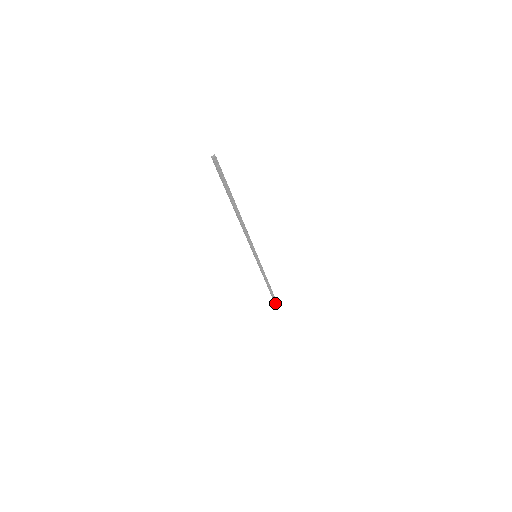
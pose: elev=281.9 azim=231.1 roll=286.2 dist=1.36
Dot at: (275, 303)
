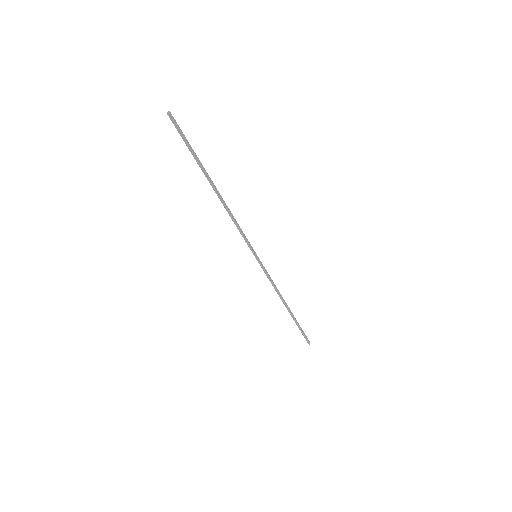
Dot at: (305, 337)
